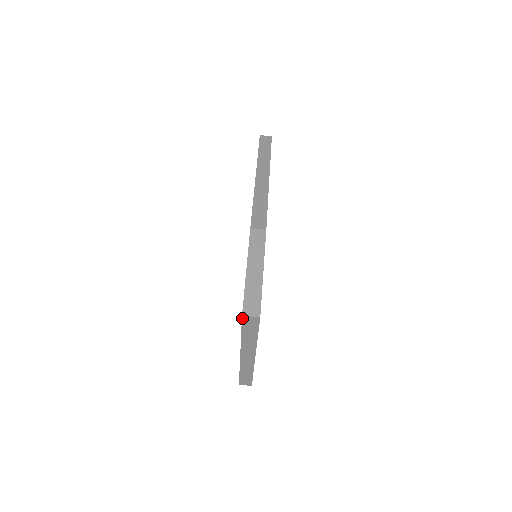
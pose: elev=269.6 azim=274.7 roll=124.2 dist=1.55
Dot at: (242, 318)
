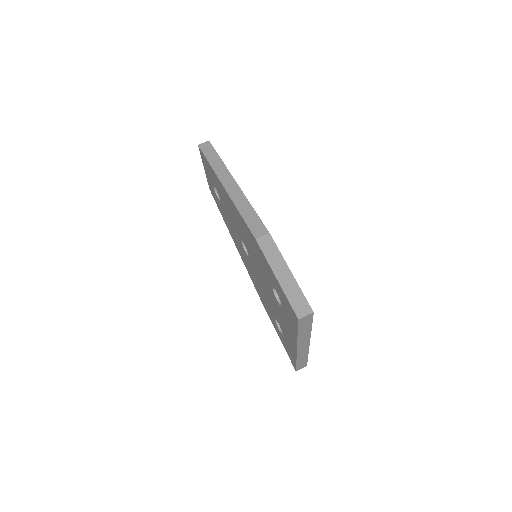
Dot at: (298, 321)
